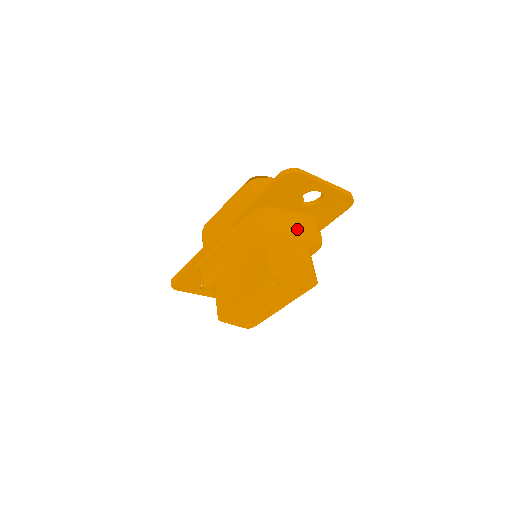
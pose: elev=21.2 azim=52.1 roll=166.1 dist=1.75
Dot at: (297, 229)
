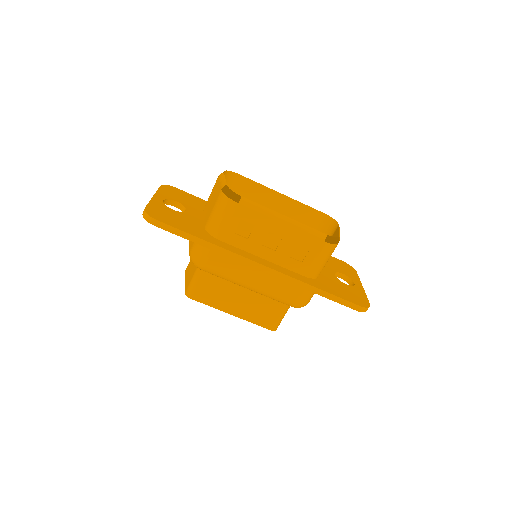
Dot at: occluded
